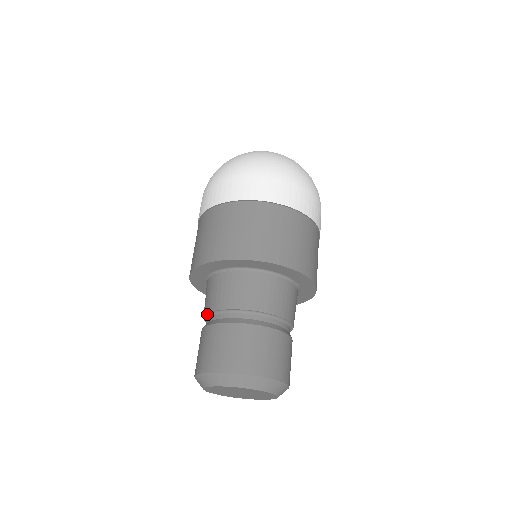
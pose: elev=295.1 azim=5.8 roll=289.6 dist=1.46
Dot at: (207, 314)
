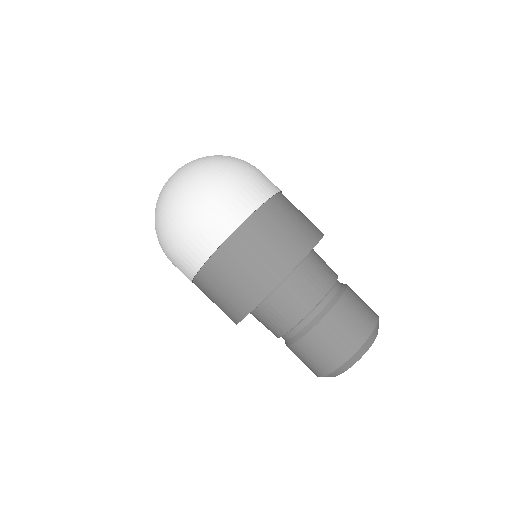
Dot at: occluded
